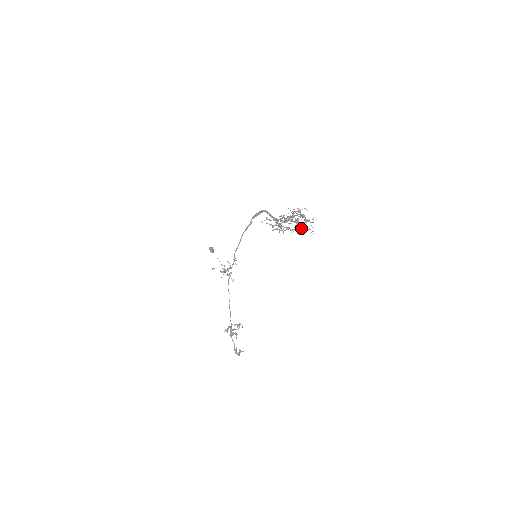
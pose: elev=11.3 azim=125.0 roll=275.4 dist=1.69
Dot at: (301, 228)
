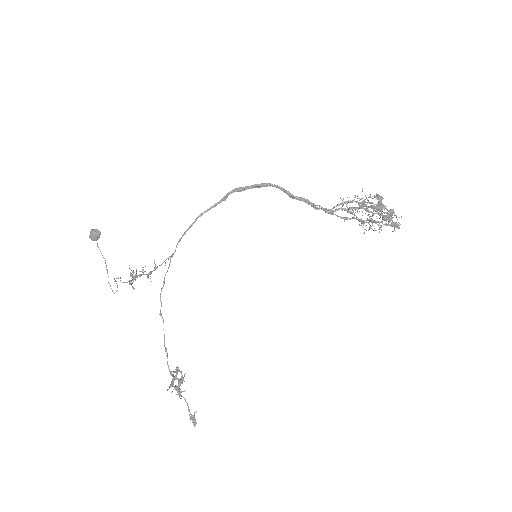
Dot at: occluded
